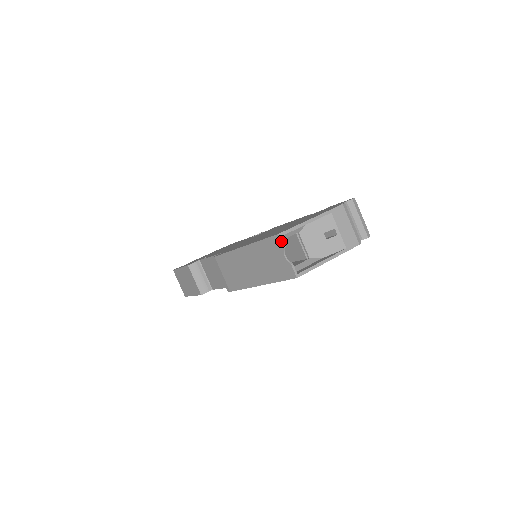
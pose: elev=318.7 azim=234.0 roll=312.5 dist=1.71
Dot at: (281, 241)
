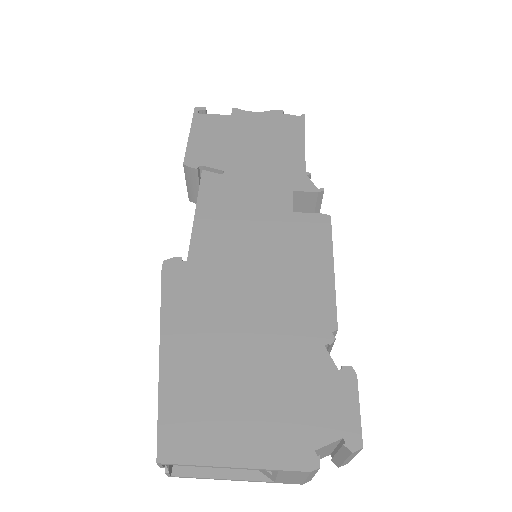
Dot at: (159, 465)
